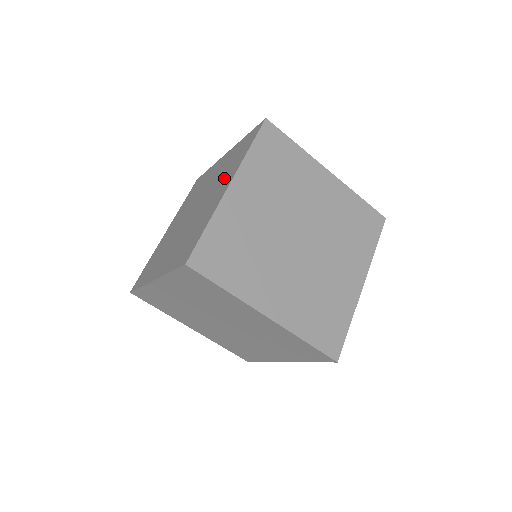
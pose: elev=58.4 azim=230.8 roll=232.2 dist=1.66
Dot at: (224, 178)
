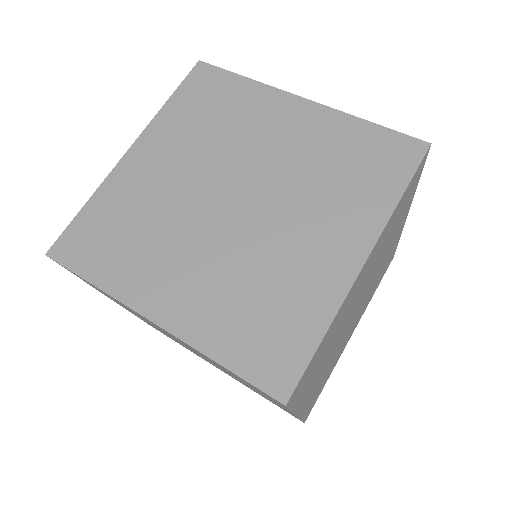
Dot at: (335, 209)
